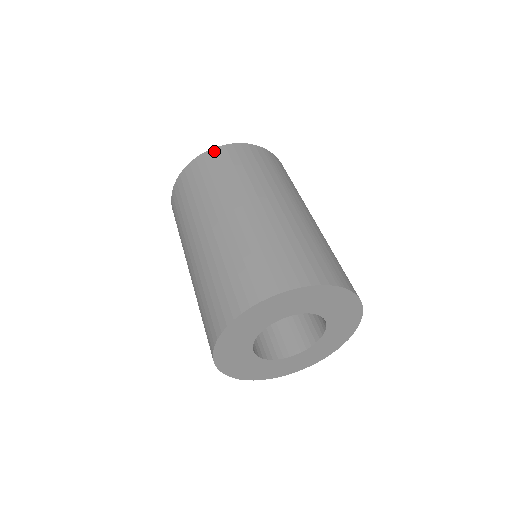
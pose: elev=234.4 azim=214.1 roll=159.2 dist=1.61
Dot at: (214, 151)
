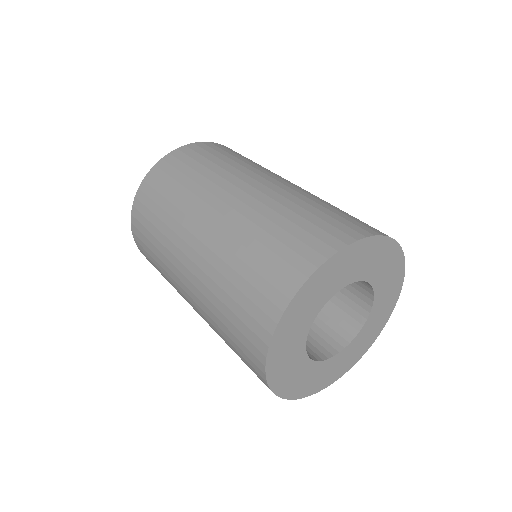
Dot at: (208, 143)
